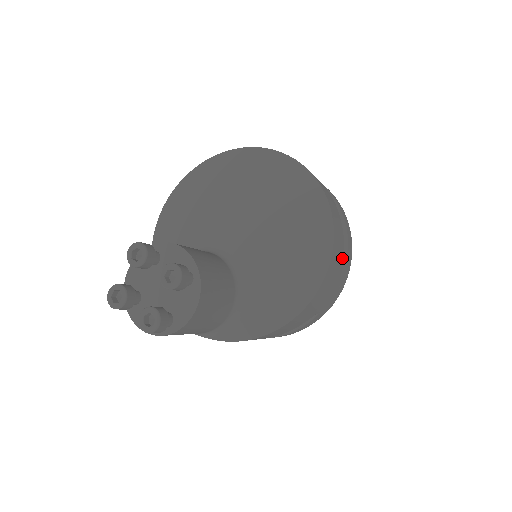
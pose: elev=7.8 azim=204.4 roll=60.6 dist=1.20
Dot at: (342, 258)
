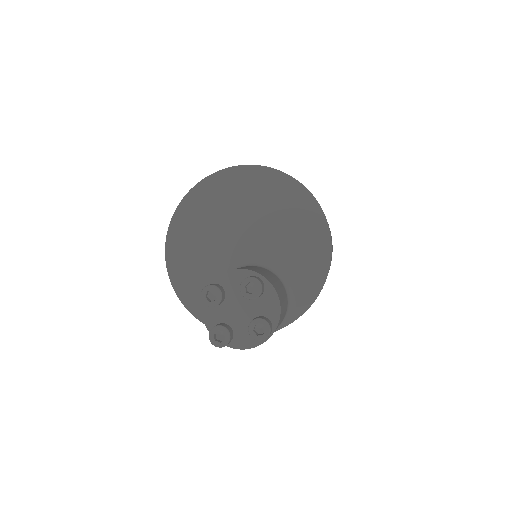
Dot at: occluded
